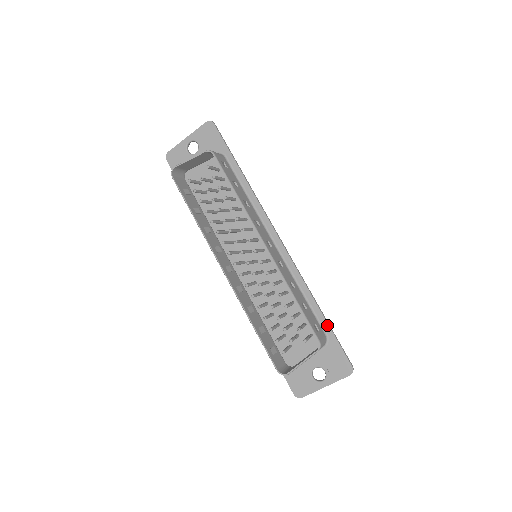
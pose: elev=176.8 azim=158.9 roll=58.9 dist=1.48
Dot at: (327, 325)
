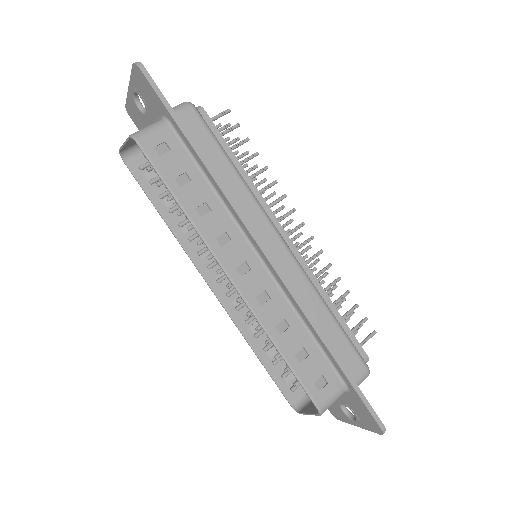
Dot at: (343, 374)
